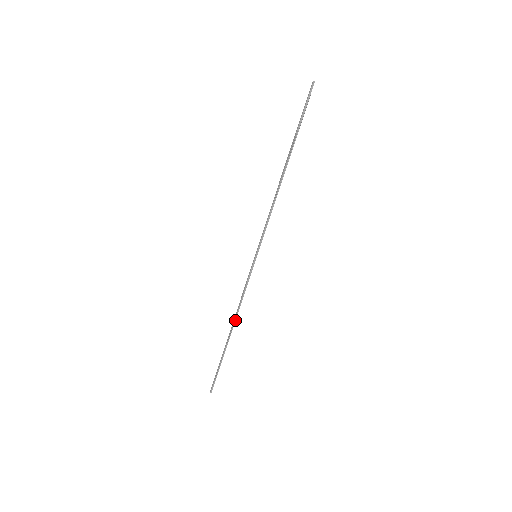
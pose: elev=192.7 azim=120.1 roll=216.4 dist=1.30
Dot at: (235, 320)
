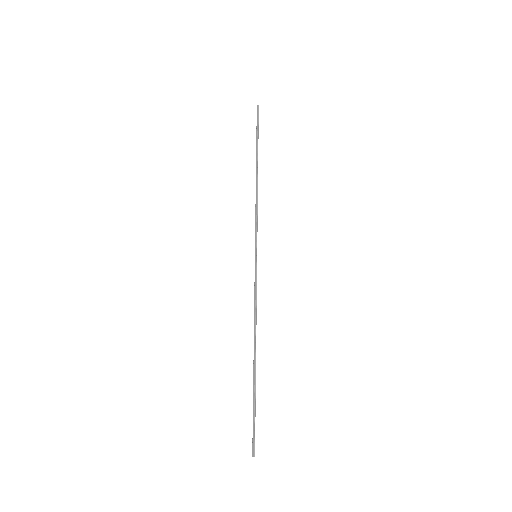
Dot at: (255, 336)
